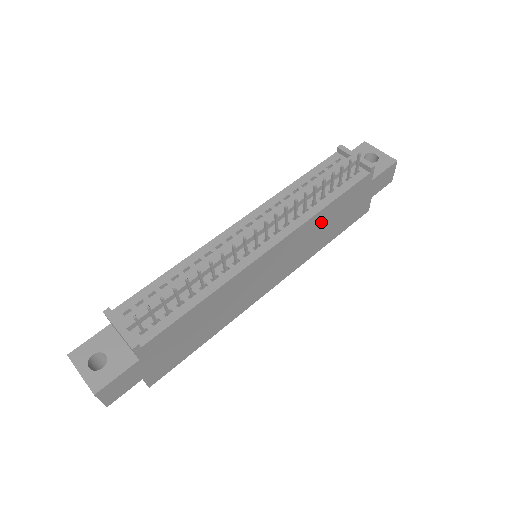
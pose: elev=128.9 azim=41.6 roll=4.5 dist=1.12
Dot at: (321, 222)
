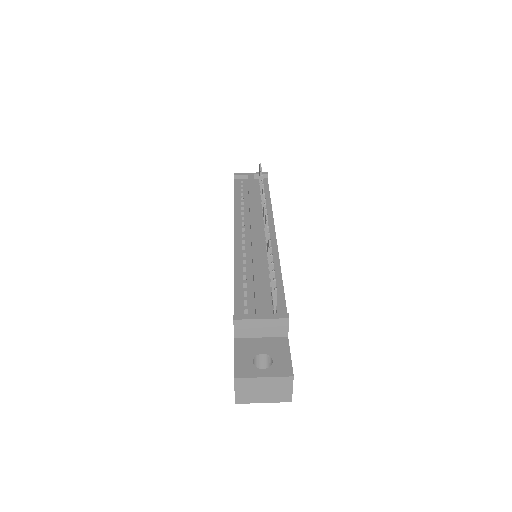
Dot at: occluded
